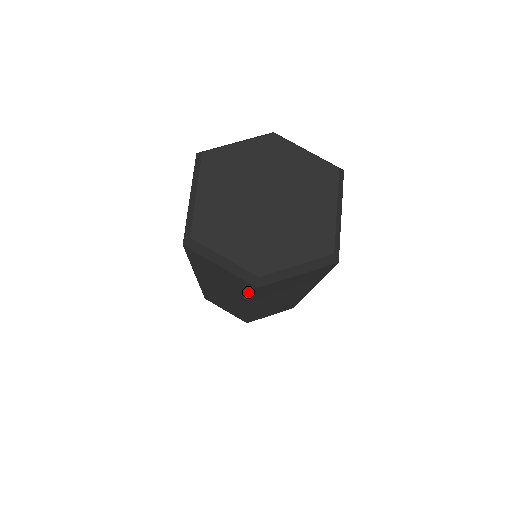
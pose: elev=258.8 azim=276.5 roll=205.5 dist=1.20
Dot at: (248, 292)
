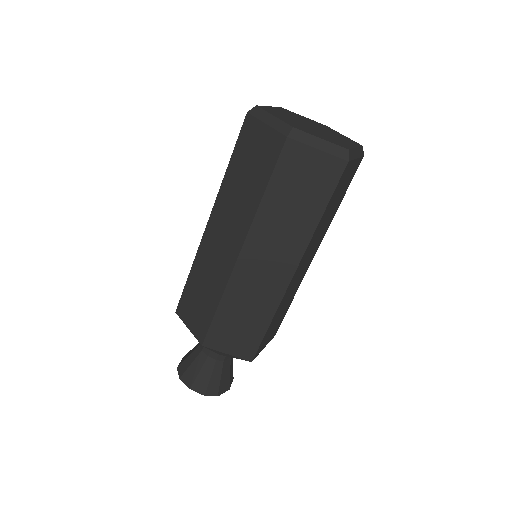
Dot at: (268, 171)
